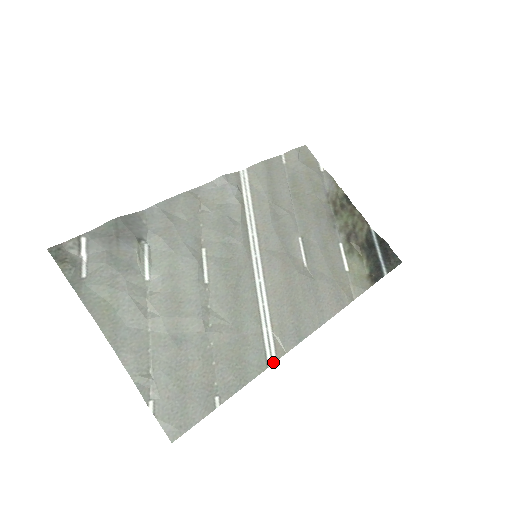
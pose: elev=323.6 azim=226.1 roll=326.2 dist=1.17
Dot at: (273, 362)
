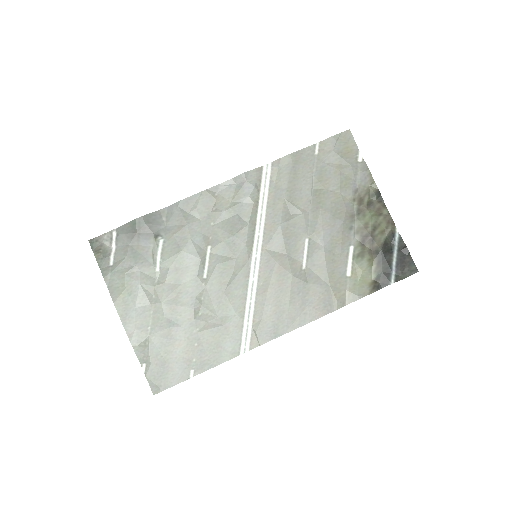
Dot at: (245, 351)
